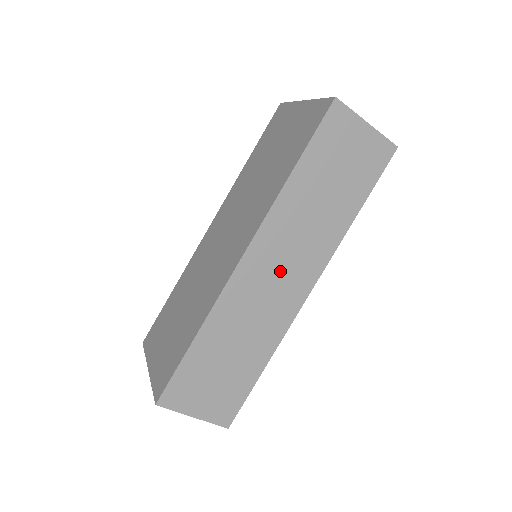
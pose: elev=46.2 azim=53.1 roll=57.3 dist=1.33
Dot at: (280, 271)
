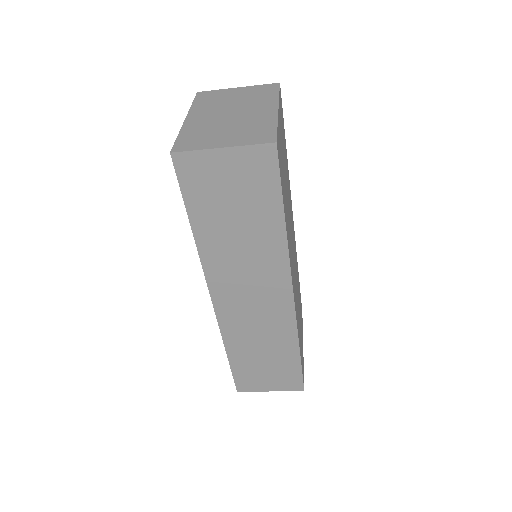
Dot at: (251, 295)
